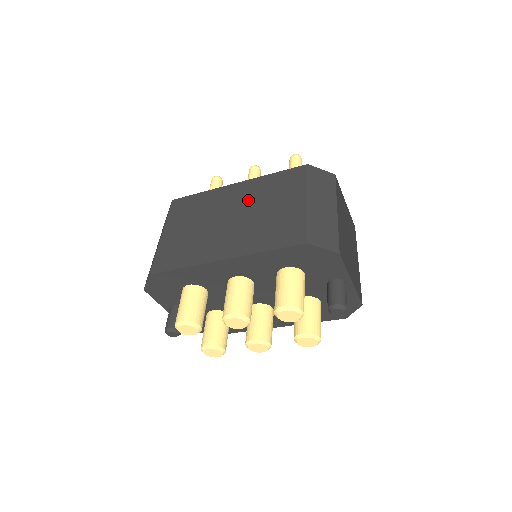
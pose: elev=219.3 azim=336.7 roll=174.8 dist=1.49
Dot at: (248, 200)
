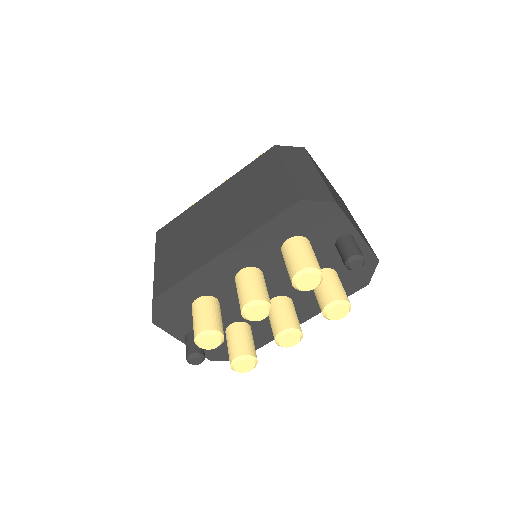
Dot at: (229, 197)
